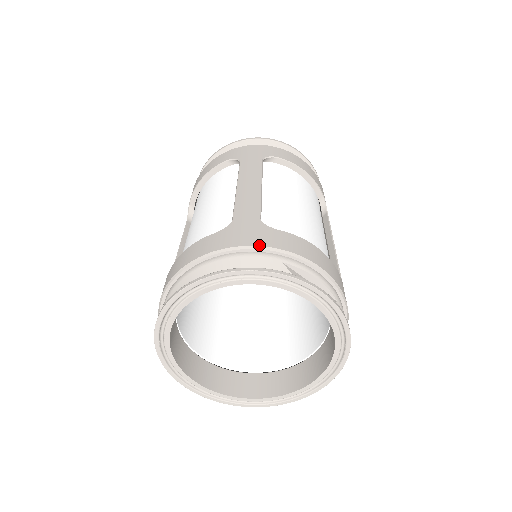
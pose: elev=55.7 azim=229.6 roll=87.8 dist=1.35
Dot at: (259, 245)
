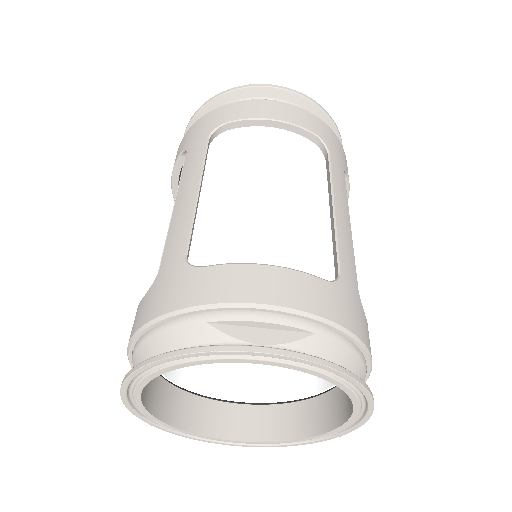
Dot at: (174, 309)
